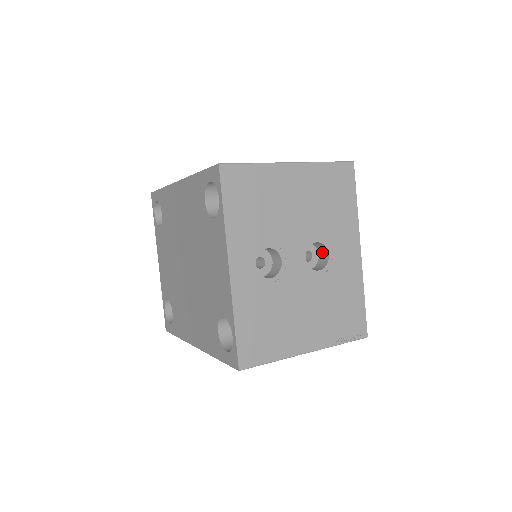
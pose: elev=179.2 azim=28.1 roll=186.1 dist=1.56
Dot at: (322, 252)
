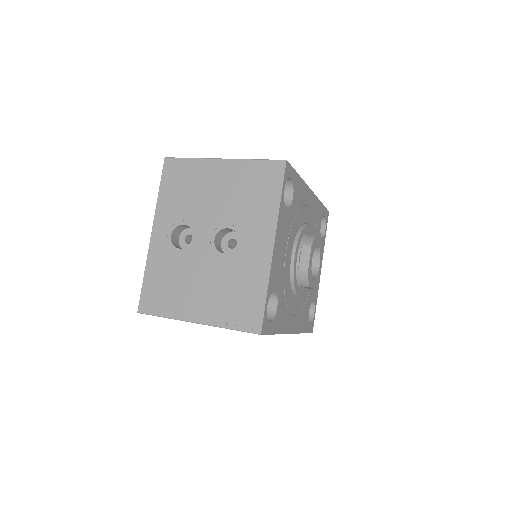
Dot at: occluded
